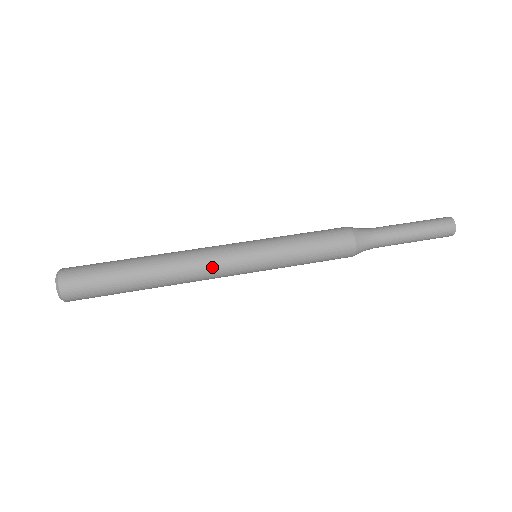
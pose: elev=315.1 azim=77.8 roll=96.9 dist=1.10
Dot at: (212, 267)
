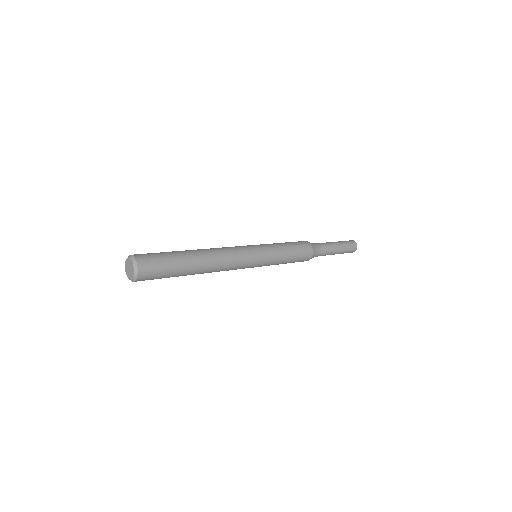
Dot at: (236, 254)
